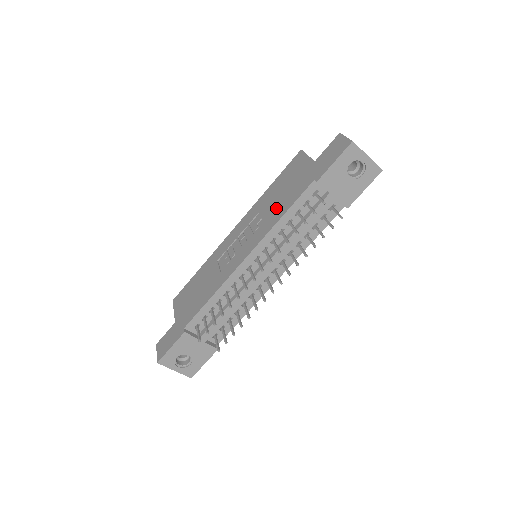
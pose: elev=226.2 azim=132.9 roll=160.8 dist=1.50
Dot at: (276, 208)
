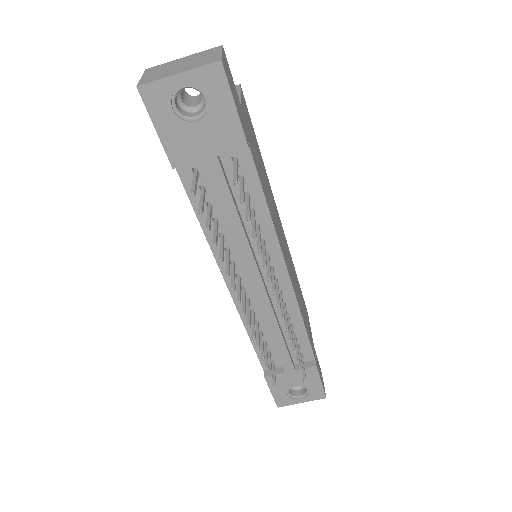
Dot at: occluded
